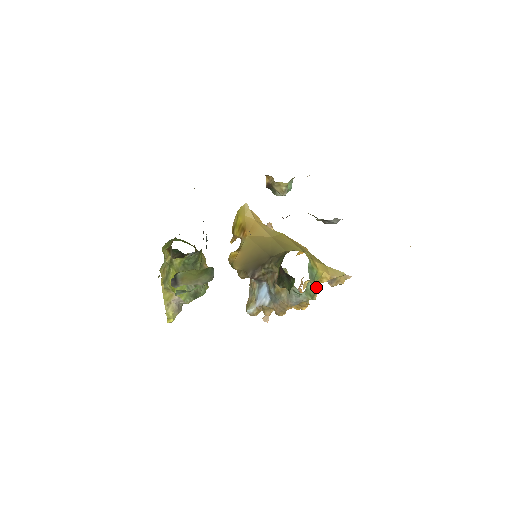
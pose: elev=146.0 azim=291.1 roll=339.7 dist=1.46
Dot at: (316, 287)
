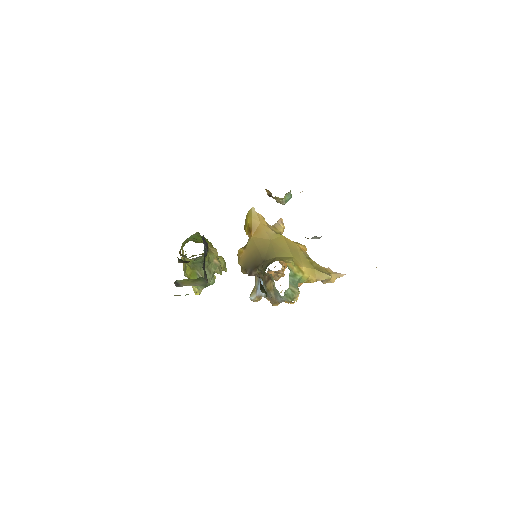
Dot at: (296, 292)
